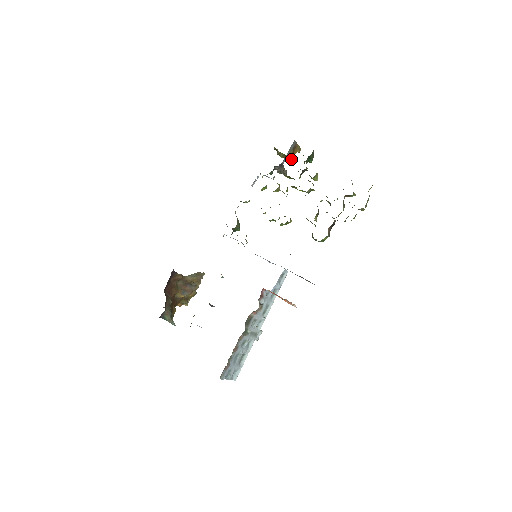
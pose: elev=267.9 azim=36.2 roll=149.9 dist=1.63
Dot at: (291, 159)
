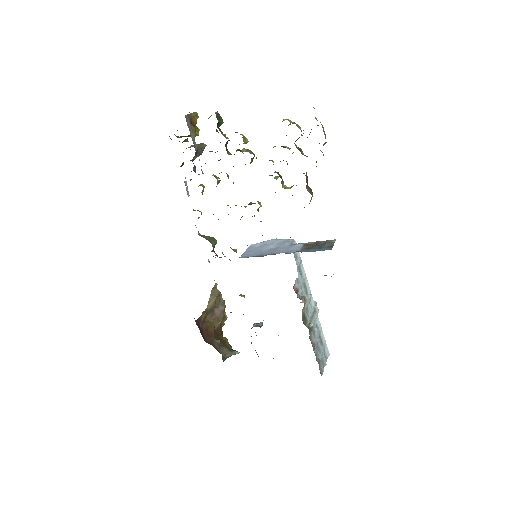
Dot at: (197, 131)
